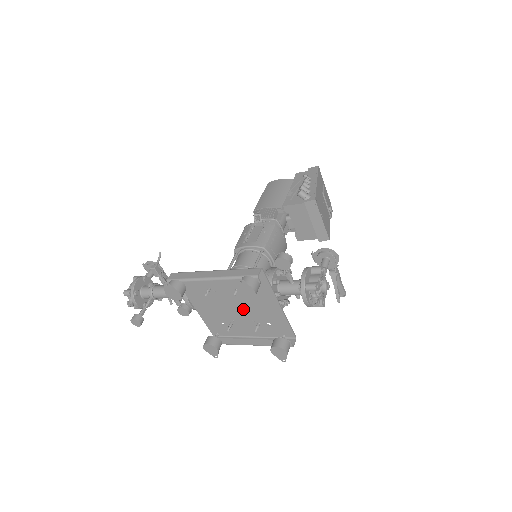
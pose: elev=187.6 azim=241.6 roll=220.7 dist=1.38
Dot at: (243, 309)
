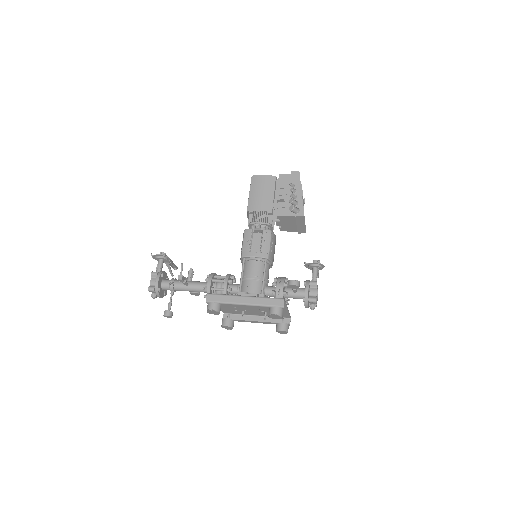
Dot at: (257, 308)
